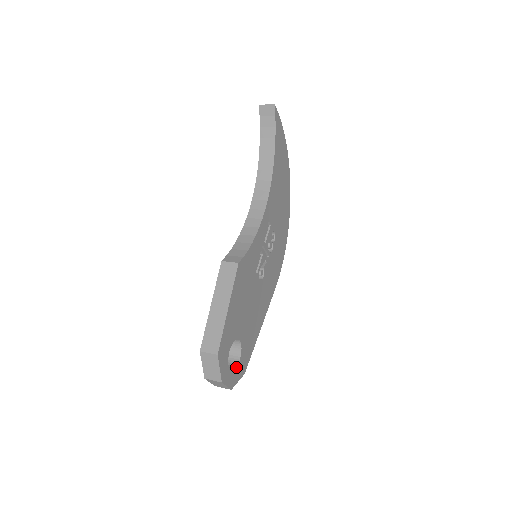
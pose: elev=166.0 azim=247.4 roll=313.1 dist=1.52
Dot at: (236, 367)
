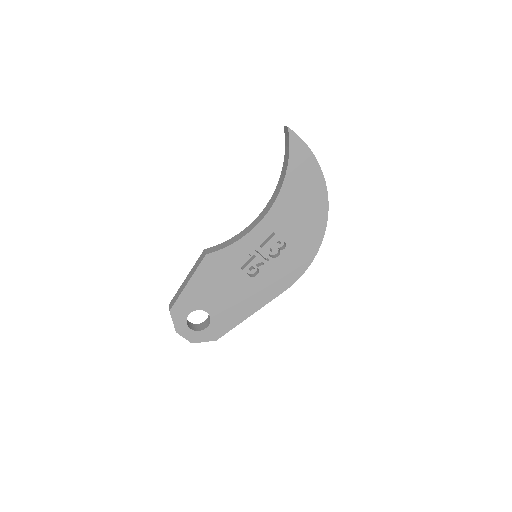
Dot at: (201, 330)
